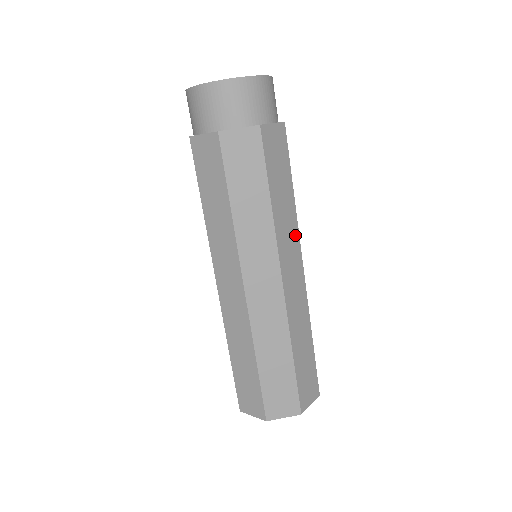
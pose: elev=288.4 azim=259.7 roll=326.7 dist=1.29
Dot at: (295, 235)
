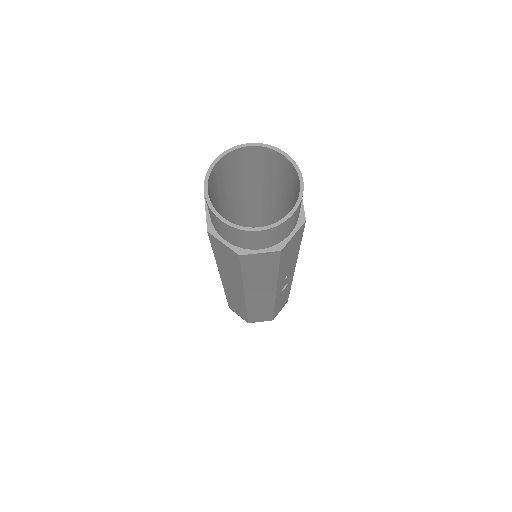
Dot at: (271, 286)
